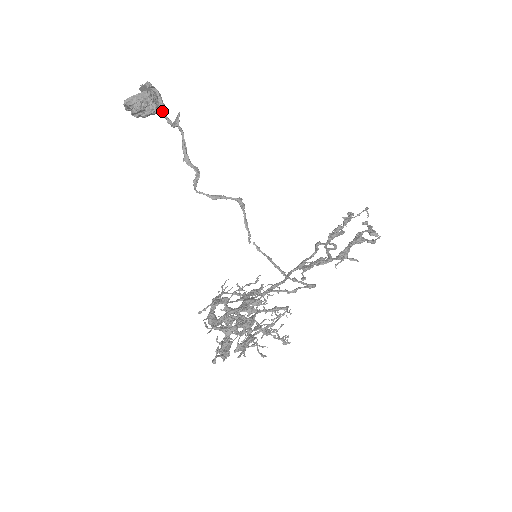
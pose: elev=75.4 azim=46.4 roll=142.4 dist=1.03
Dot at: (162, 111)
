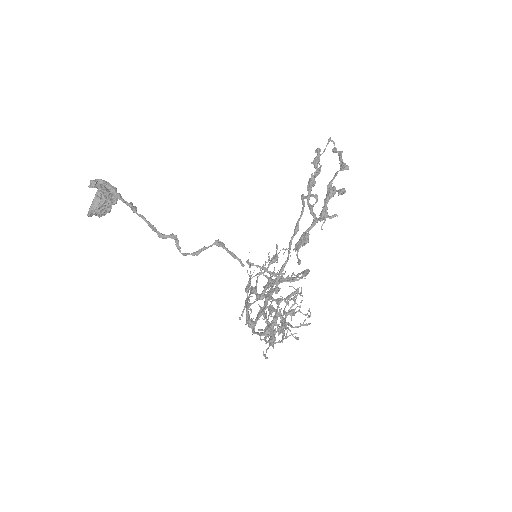
Dot at: (117, 200)
